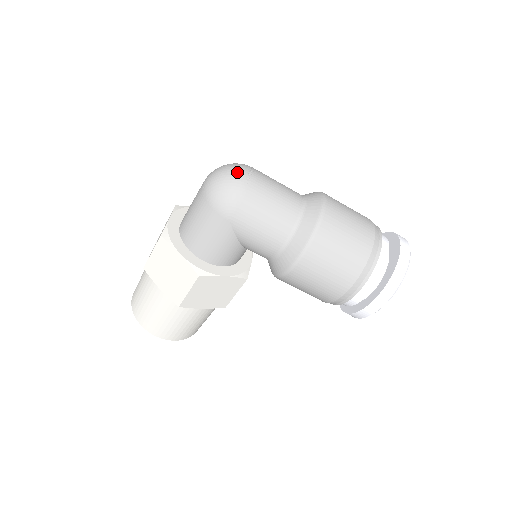
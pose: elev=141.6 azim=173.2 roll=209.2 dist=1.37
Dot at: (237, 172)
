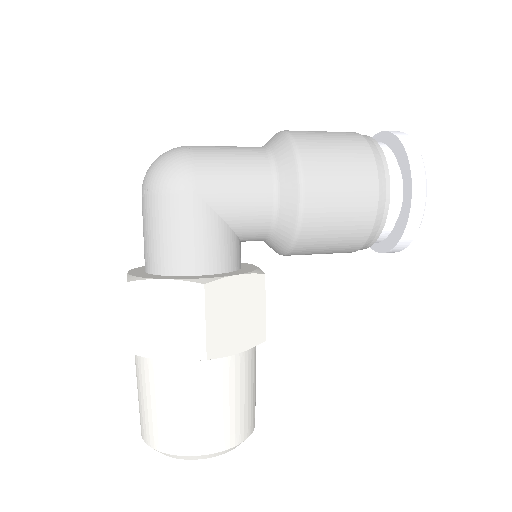
Dot at: (170, 150)
